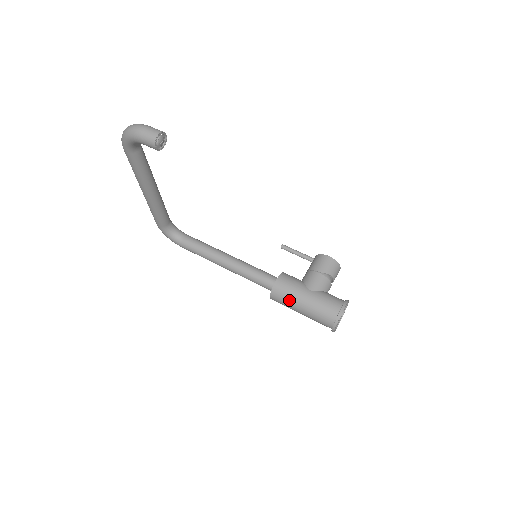
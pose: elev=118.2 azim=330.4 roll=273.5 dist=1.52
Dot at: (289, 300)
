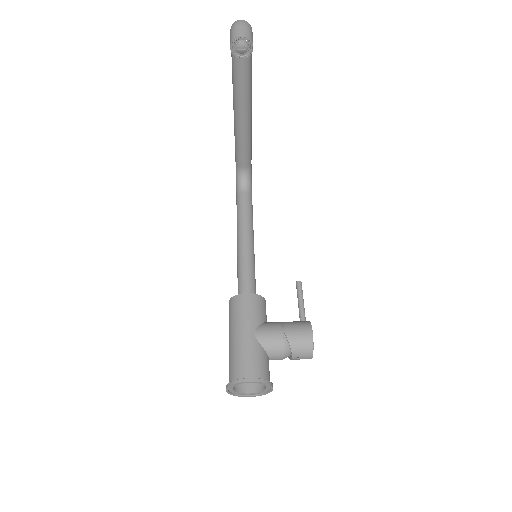
Dot at: (232, 320)
